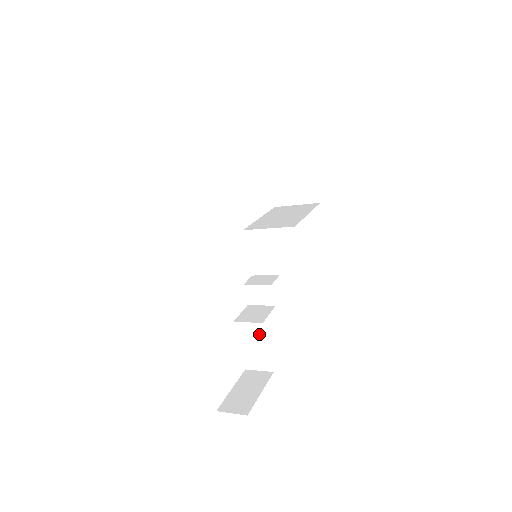
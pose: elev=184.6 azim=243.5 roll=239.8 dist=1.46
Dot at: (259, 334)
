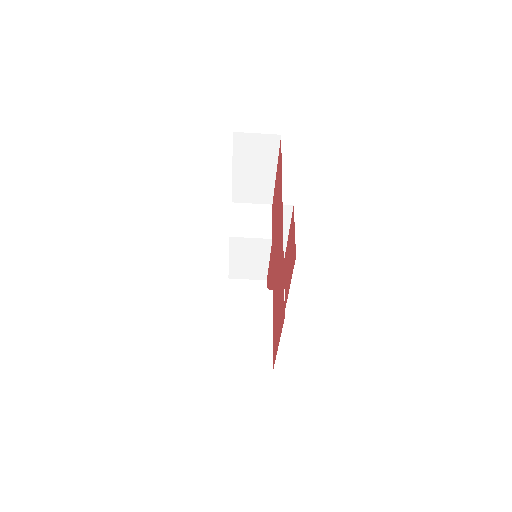
Dot at: (263, 306)
